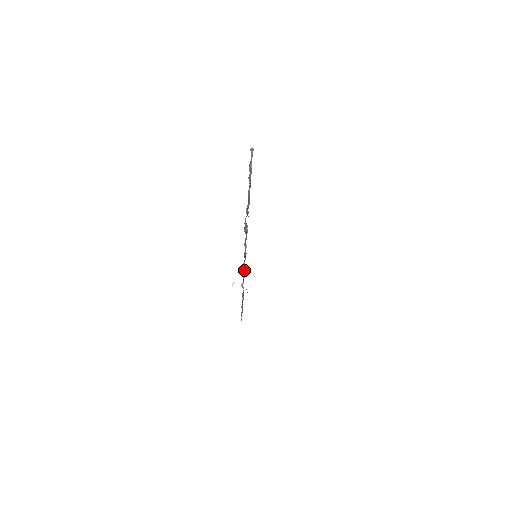
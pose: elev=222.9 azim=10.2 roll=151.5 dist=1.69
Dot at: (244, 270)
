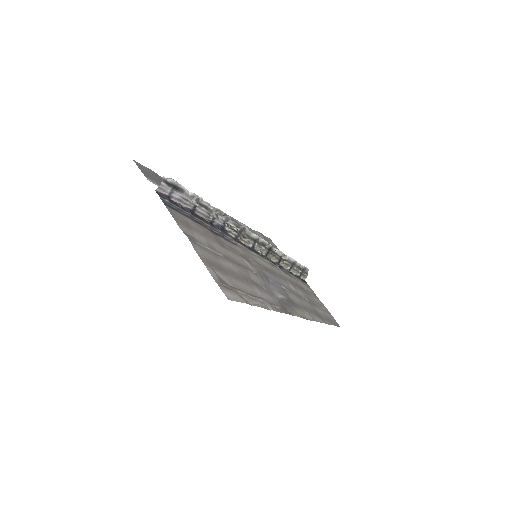
Dot at: (269, 253)
